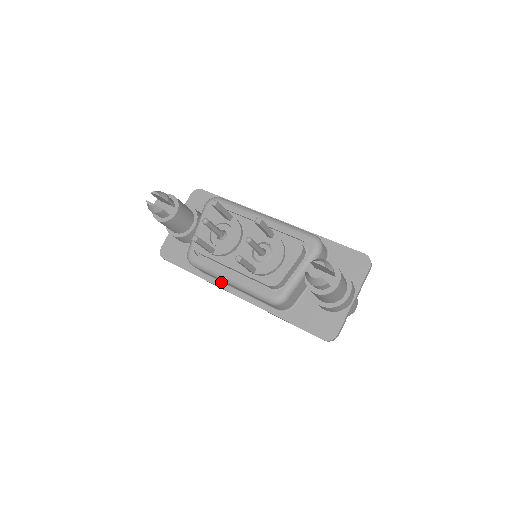
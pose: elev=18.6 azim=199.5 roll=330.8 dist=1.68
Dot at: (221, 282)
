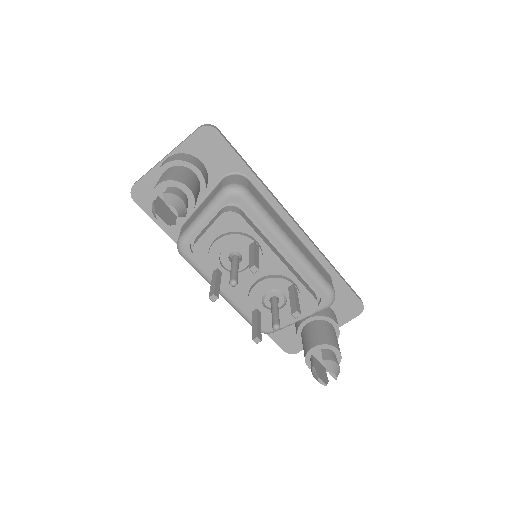
Dot at: occluded
